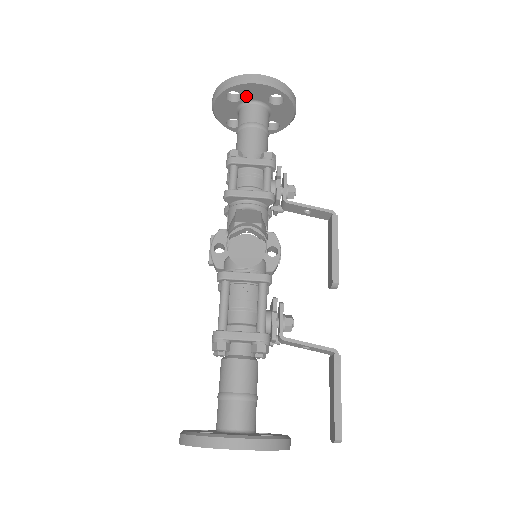
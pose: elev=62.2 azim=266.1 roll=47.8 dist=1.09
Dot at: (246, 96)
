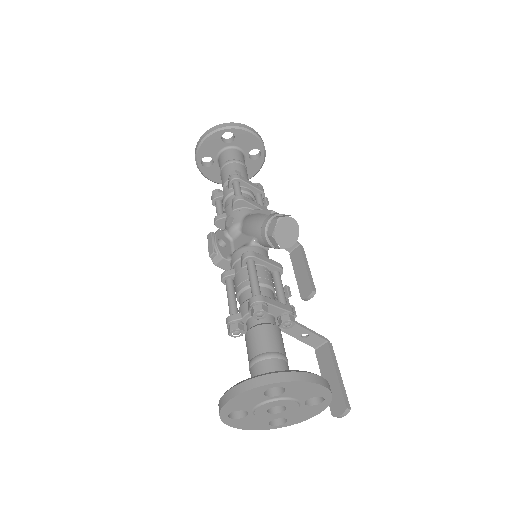
Dot at: (237, 141)
